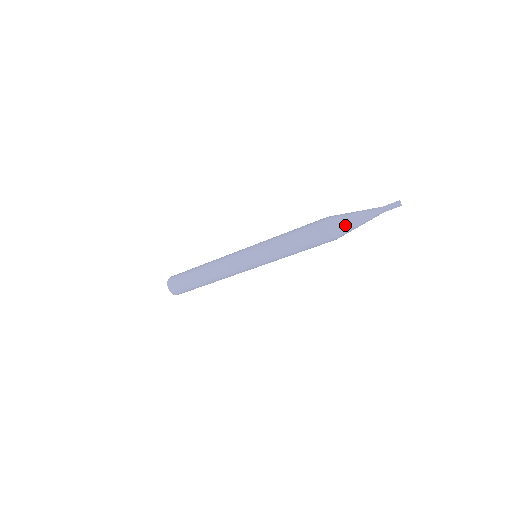
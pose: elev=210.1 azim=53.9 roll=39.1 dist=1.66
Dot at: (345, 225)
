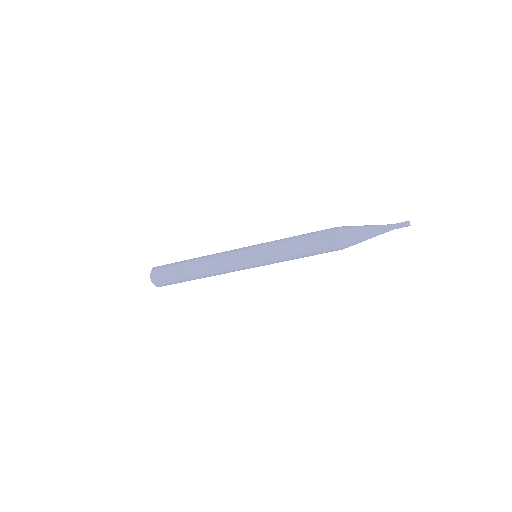
Dot at: (357, 239)
